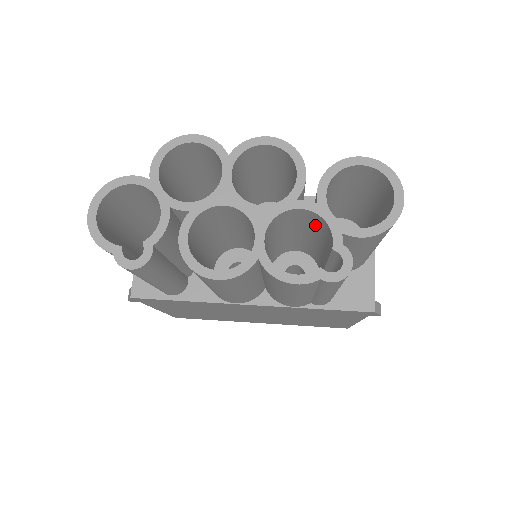
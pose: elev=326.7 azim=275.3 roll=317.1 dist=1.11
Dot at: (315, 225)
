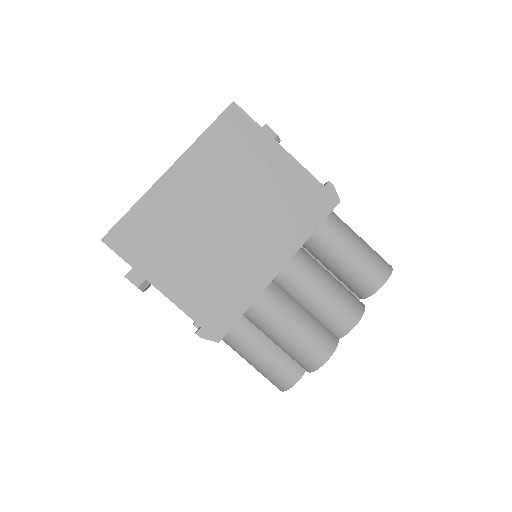
Dot at: occluded
